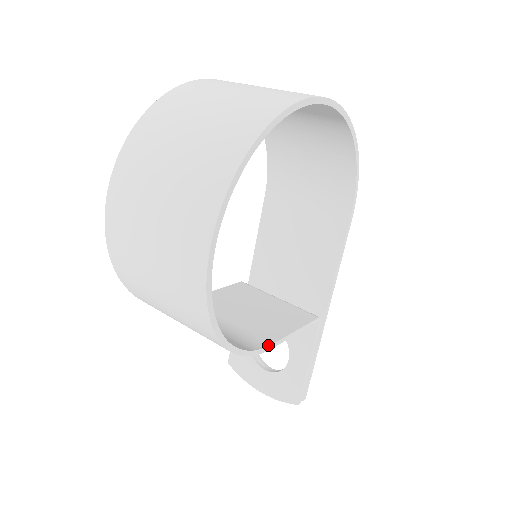
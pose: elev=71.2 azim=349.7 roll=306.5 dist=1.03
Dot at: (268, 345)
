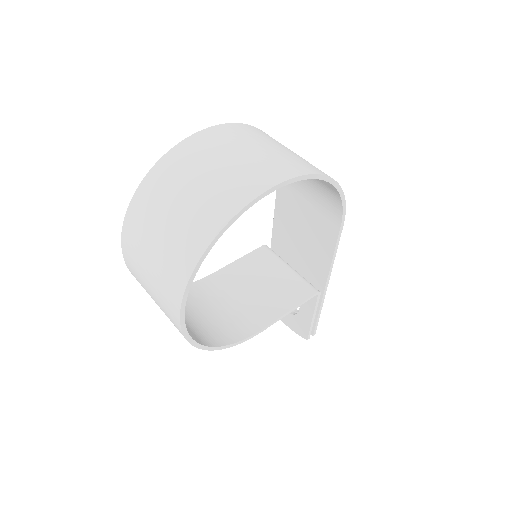
Dot at: (260, 330)
